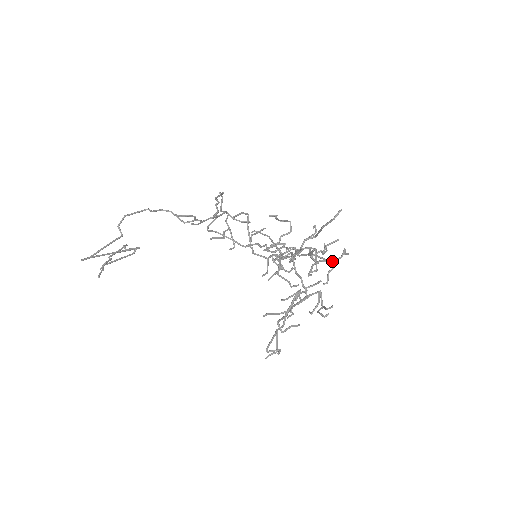
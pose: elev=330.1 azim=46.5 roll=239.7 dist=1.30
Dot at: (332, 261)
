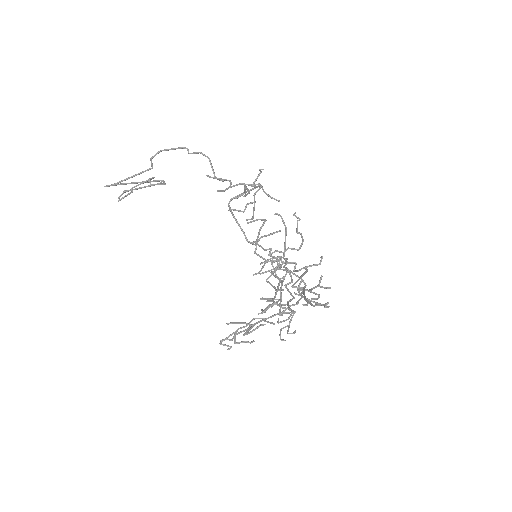
Dot at: (314, 302)
